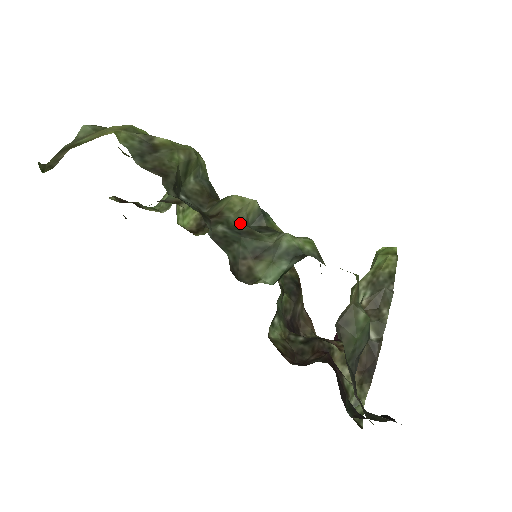
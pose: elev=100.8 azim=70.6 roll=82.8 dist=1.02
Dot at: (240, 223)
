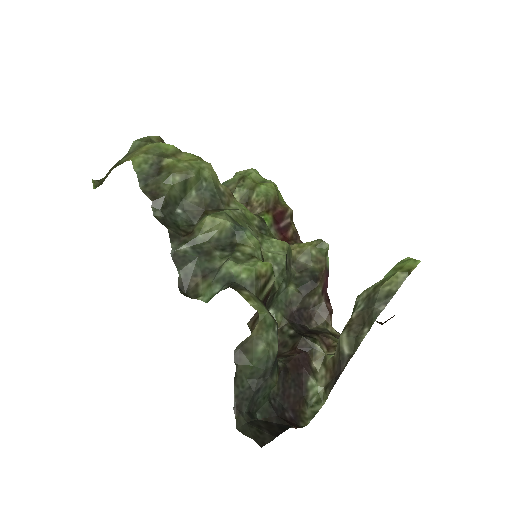
Dot at: (207, 241)
